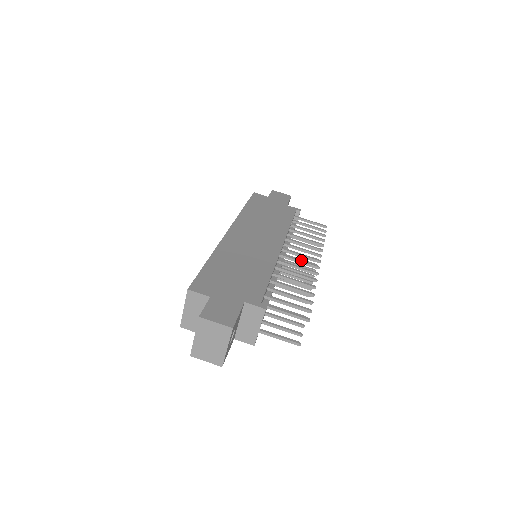
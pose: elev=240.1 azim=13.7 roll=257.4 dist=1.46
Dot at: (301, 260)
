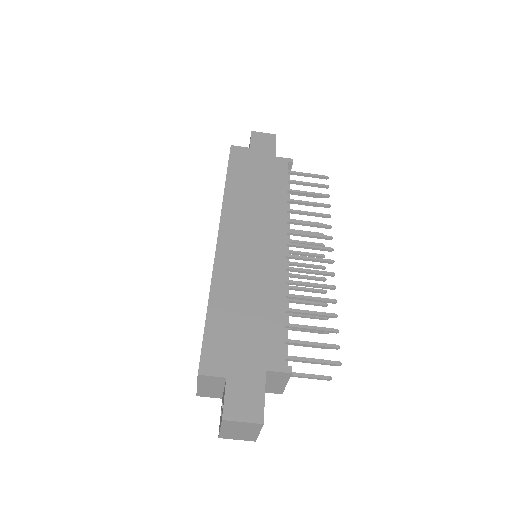
Dot at: (311, 257)
